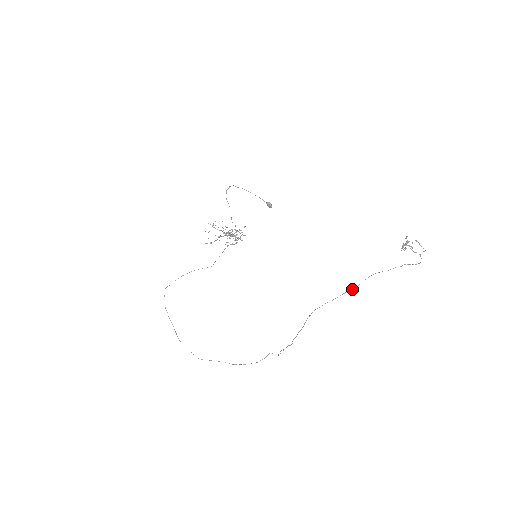
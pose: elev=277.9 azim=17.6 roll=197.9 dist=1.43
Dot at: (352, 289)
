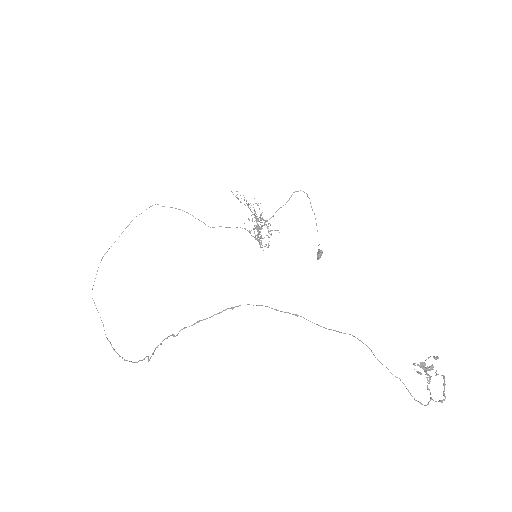
Dot at: occluded
